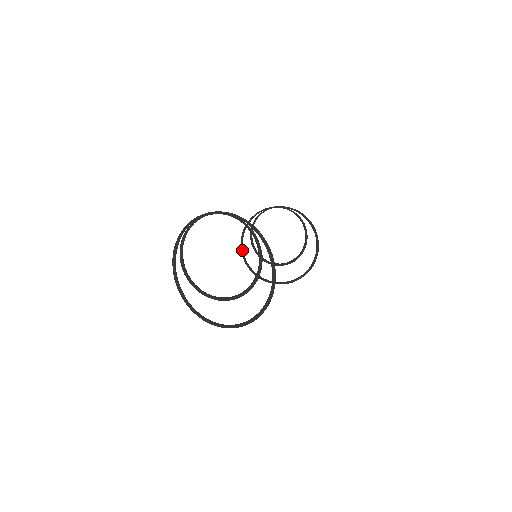
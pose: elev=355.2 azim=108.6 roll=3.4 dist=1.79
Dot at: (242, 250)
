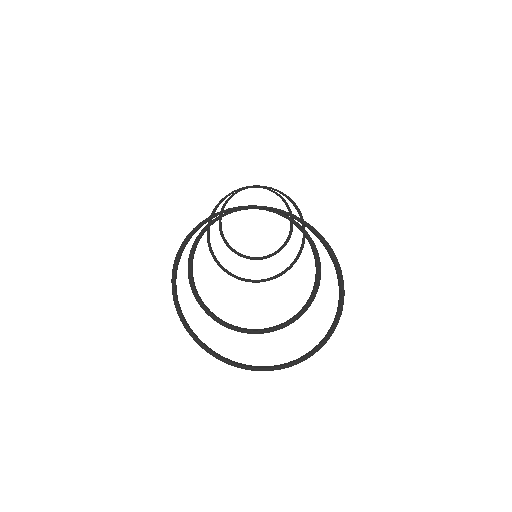
Dot at: (209, 241)
